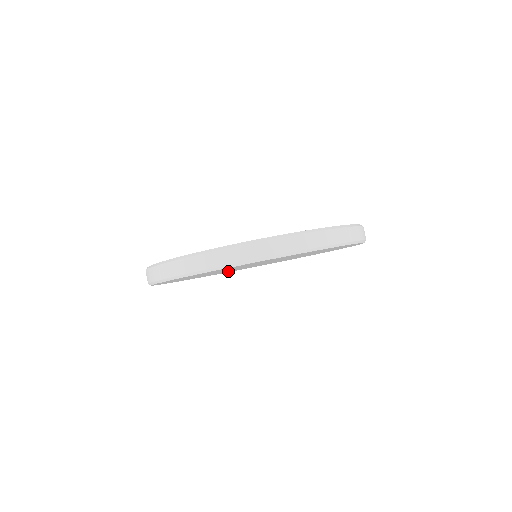
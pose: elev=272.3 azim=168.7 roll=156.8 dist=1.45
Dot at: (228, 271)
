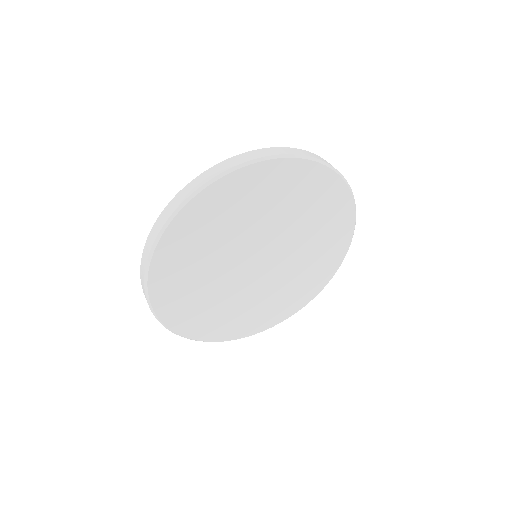
Dot at: (259, 305)
